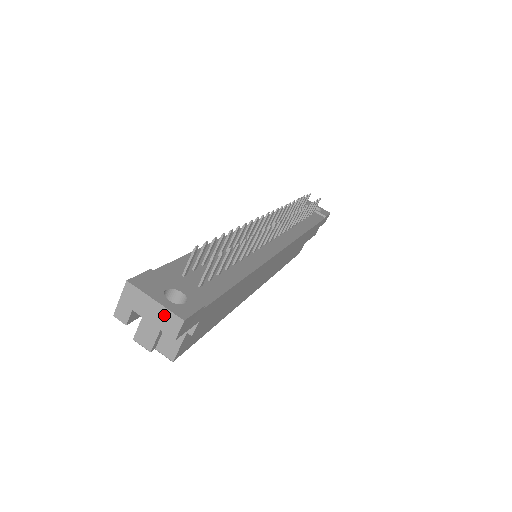
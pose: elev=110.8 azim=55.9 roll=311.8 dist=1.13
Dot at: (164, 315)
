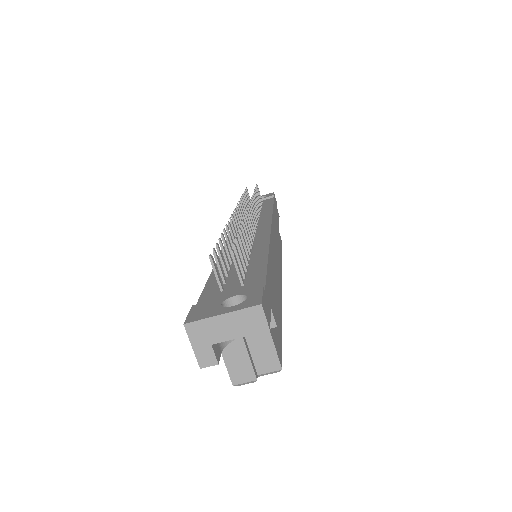
Dot at: (241, 319)
